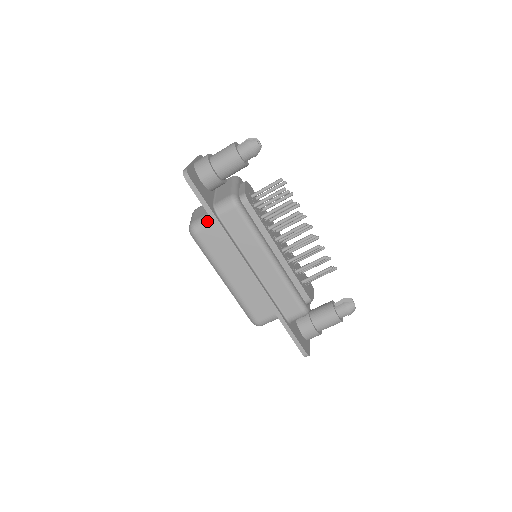
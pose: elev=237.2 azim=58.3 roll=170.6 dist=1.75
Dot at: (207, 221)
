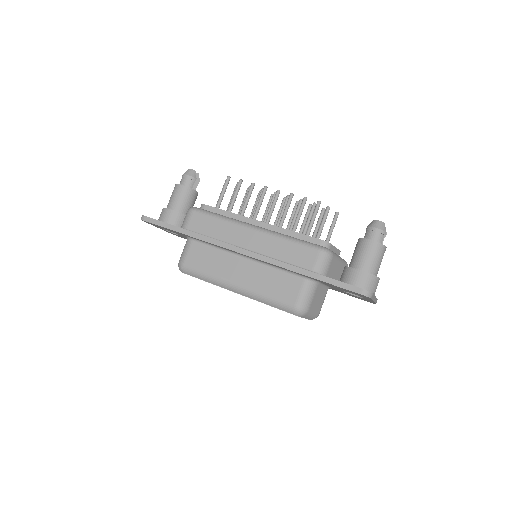
Dot at: (185, 247)
